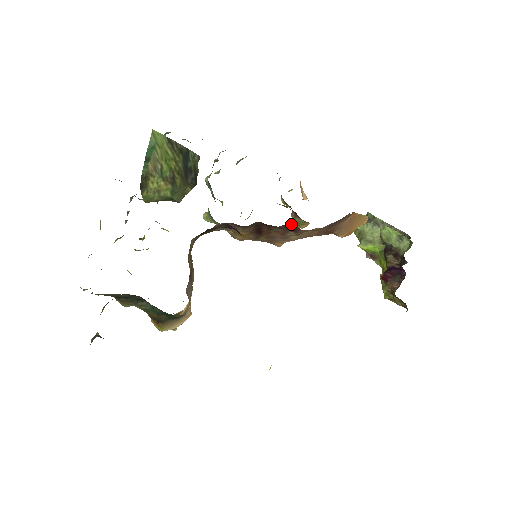
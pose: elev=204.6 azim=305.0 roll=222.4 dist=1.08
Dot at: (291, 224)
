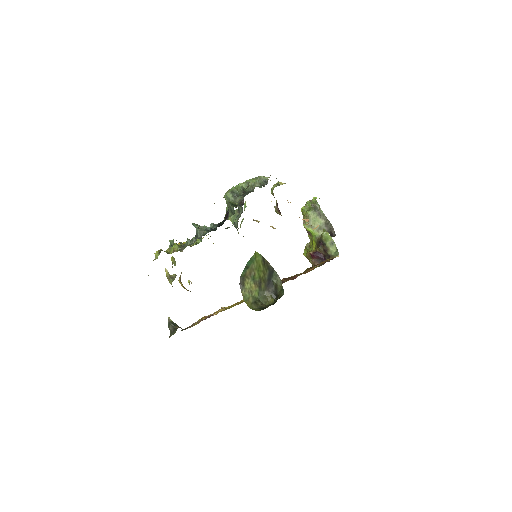
Dot at: occluded
